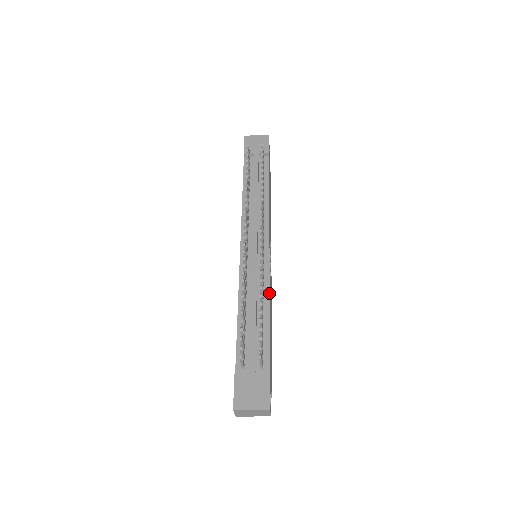
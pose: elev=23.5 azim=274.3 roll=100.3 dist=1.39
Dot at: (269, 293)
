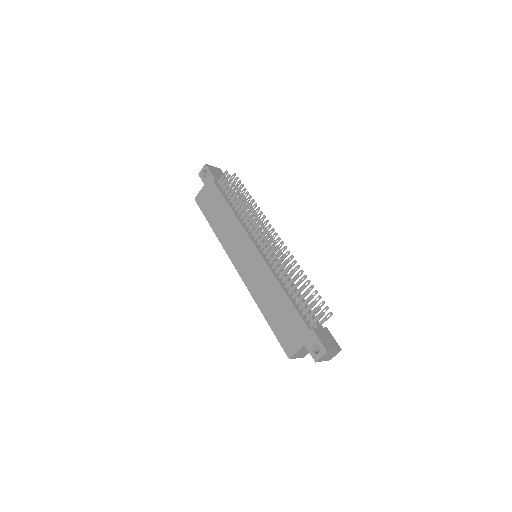
Dot at: occluded
